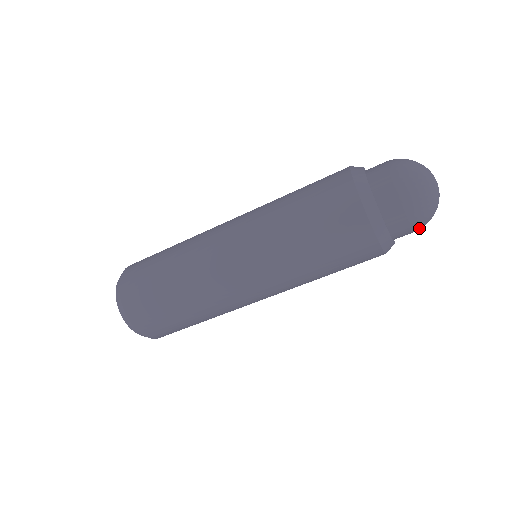
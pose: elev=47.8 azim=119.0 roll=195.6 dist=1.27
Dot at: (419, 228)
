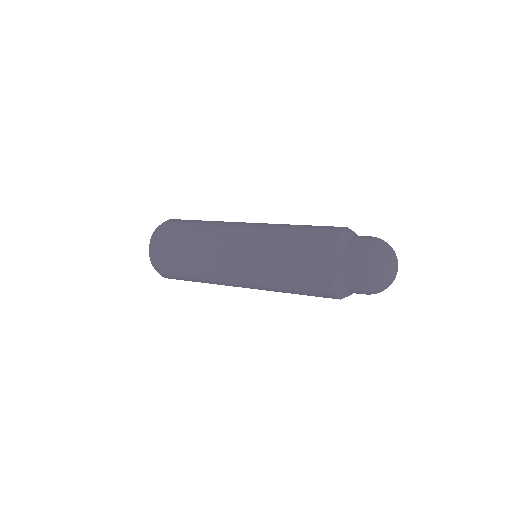
Dot at: occluded
